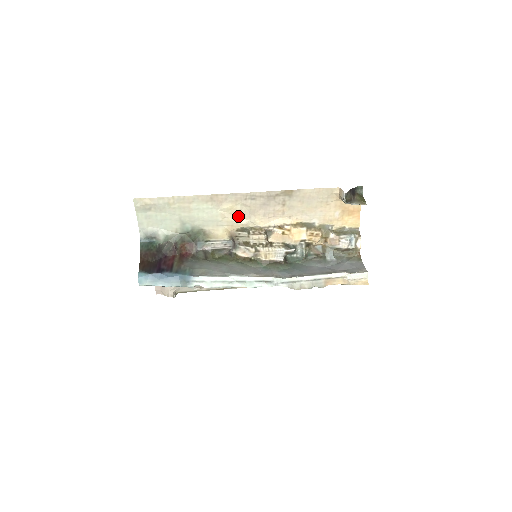
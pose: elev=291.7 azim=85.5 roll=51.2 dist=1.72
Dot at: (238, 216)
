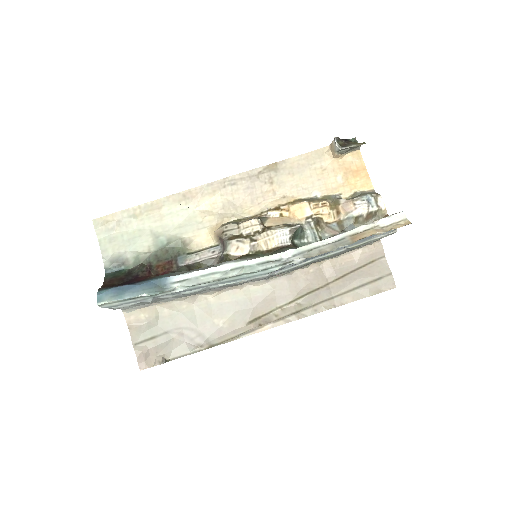
Dot at: (221, 211)
